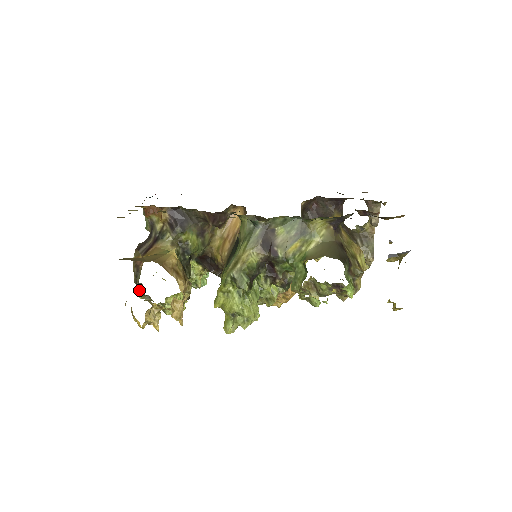
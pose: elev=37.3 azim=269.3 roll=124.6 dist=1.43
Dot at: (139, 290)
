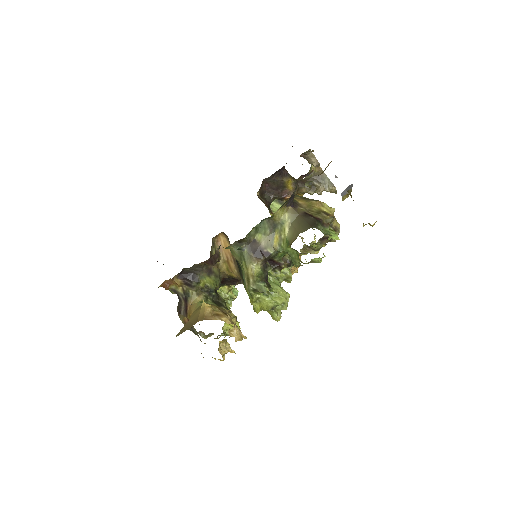
Dot at: (201, 335)
